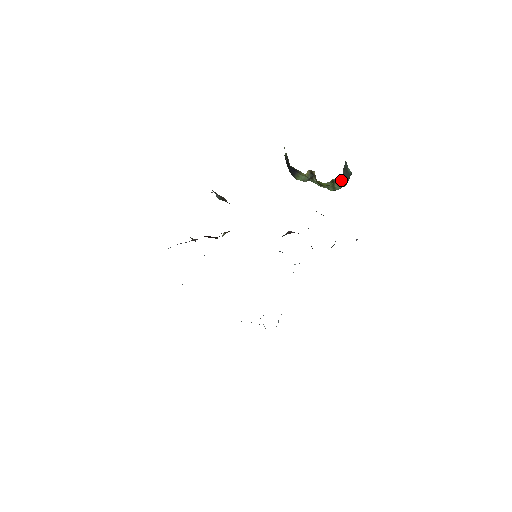
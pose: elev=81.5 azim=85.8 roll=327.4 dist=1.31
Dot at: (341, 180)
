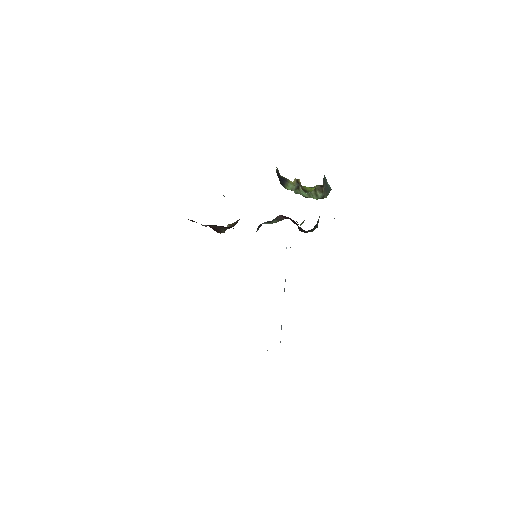
Dot at: (321, 186)
